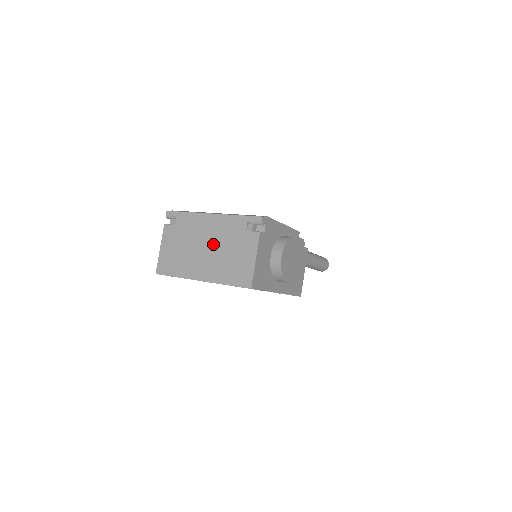
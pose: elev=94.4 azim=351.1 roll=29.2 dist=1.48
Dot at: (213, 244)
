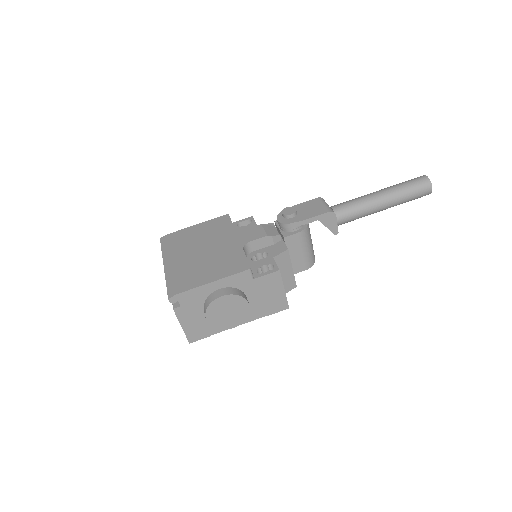
Dot at: occluded
